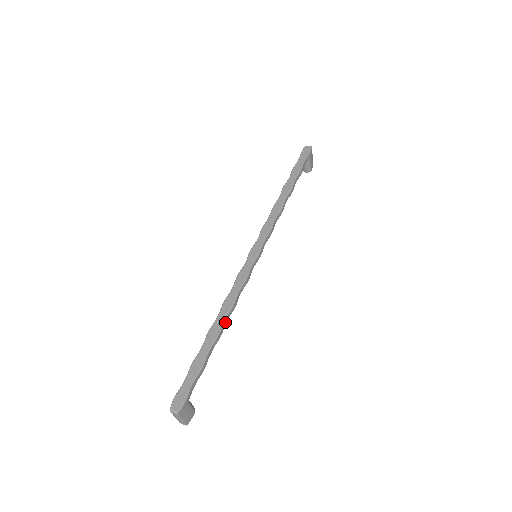
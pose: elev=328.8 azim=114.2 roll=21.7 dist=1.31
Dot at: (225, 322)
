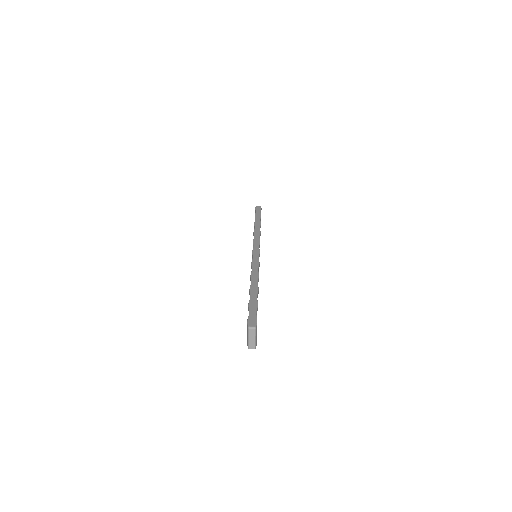
Dot at: occluded
